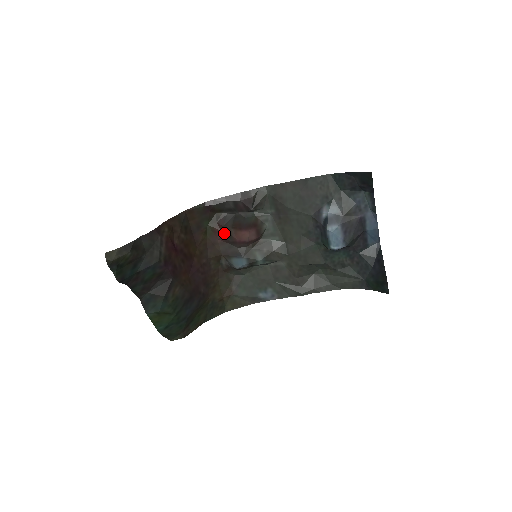
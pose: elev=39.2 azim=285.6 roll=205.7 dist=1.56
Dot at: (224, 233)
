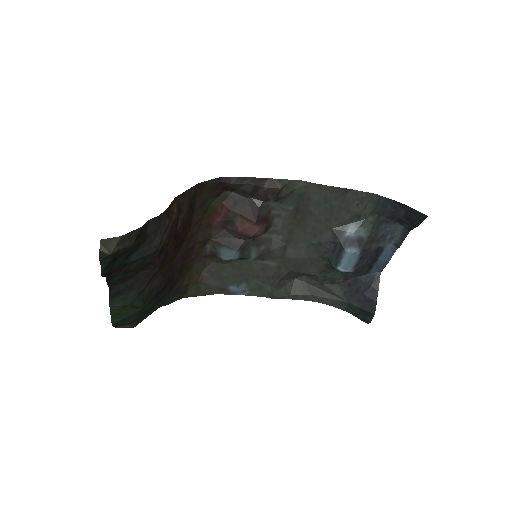
Dot at: (226, 217)
